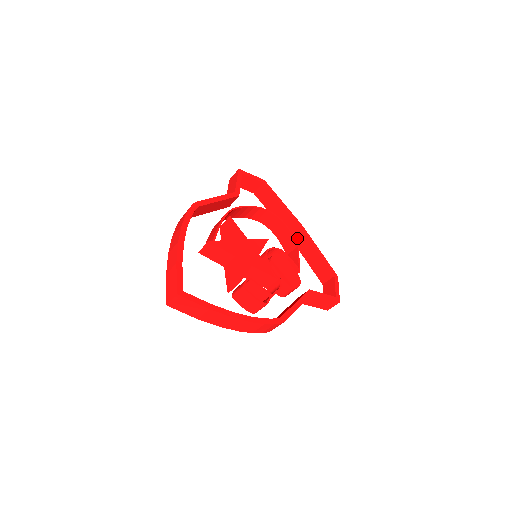
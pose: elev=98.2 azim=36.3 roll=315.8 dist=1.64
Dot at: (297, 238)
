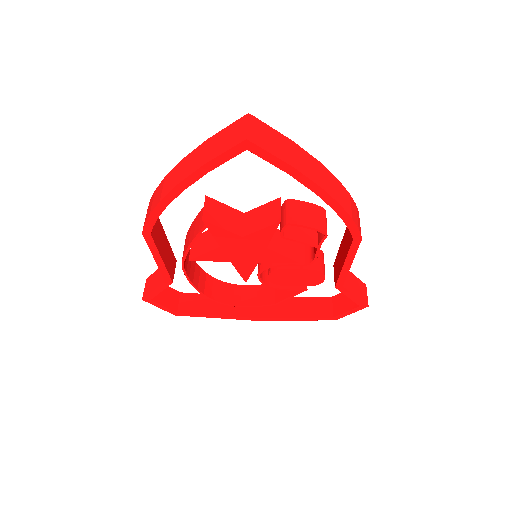
Dot at: (263, 310)
